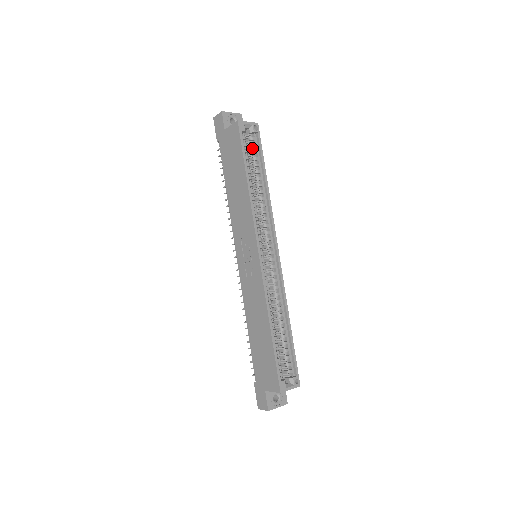
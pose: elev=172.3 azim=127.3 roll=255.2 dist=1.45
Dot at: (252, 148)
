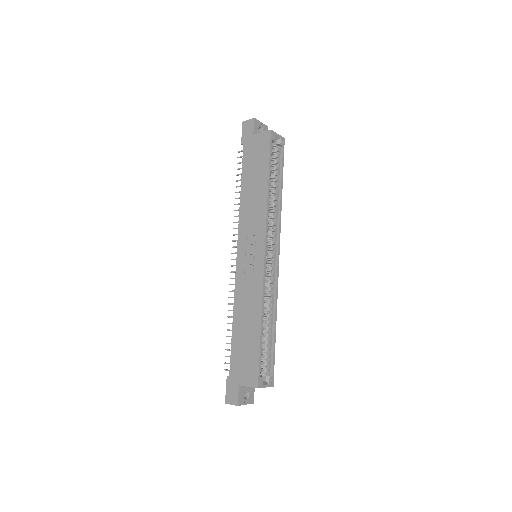
Dot at: (275, 158)
